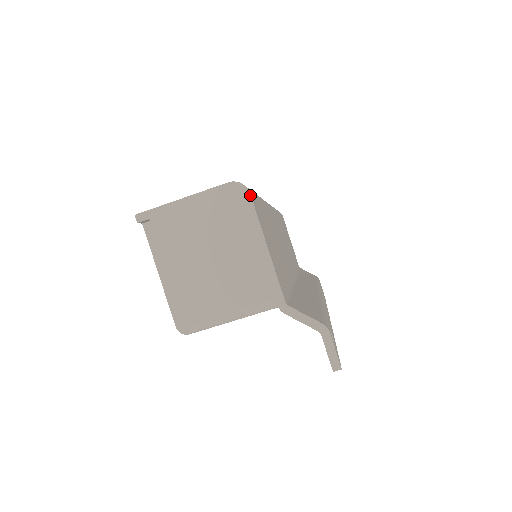
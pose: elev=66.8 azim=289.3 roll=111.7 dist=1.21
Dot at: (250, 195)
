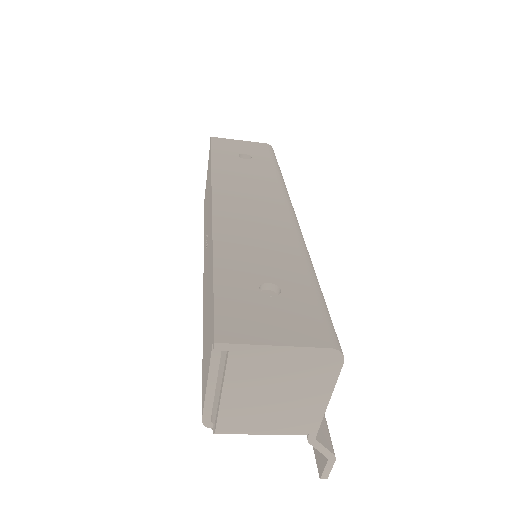
Dot at: occluded
